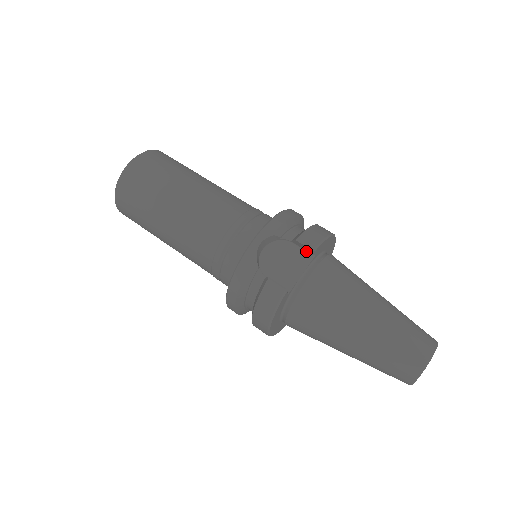
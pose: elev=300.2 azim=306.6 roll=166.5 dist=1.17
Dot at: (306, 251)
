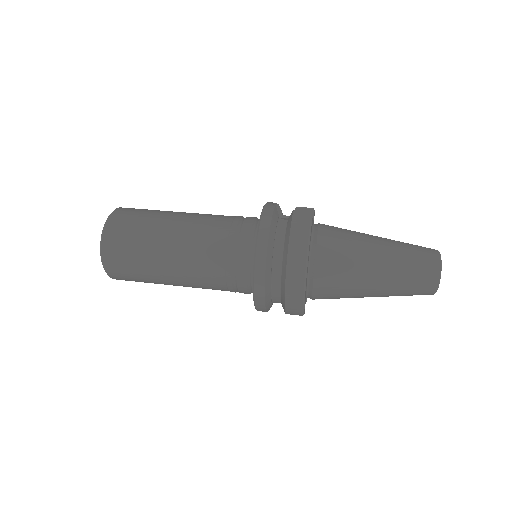
Dot at: occluded
